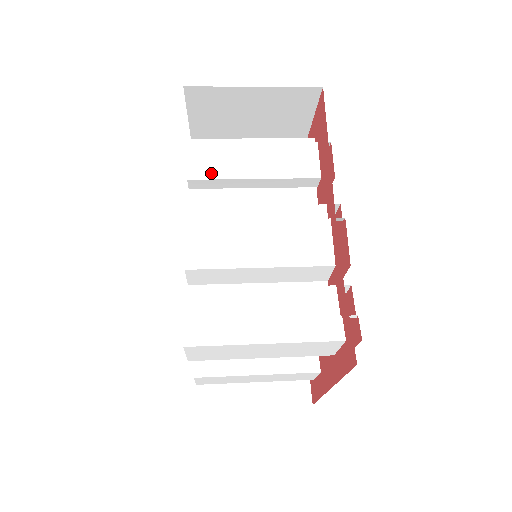
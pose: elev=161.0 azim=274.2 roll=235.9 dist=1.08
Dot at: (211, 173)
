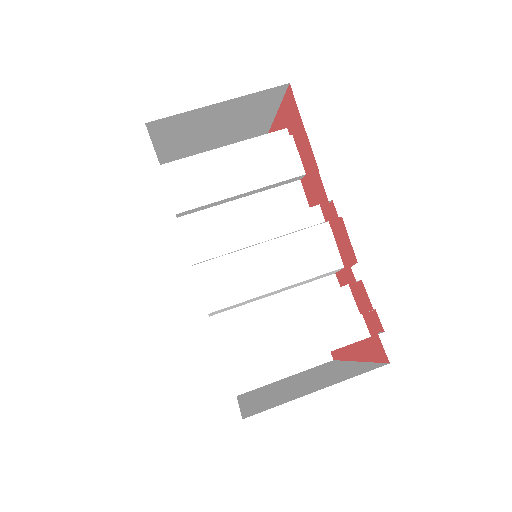
Dot at: (197, 200)
